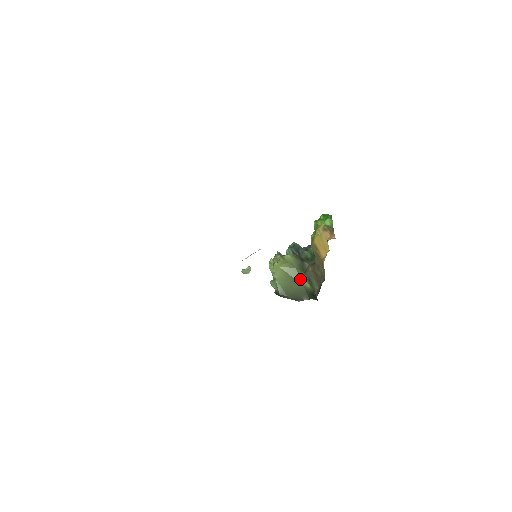
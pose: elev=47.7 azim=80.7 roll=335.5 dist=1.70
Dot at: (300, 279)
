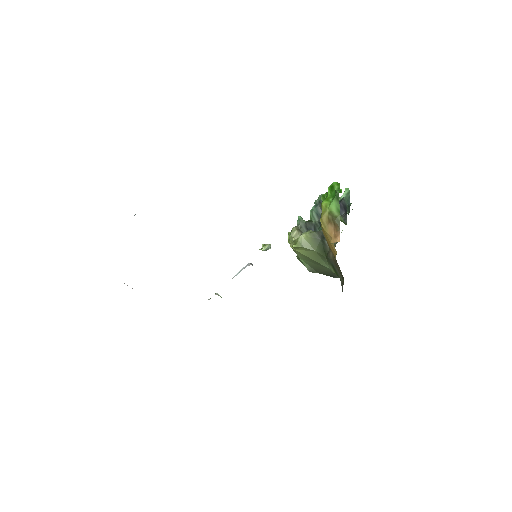
Dot at: (324, 262)
